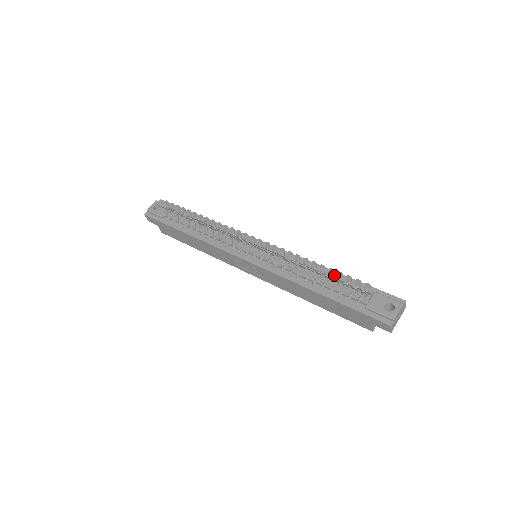
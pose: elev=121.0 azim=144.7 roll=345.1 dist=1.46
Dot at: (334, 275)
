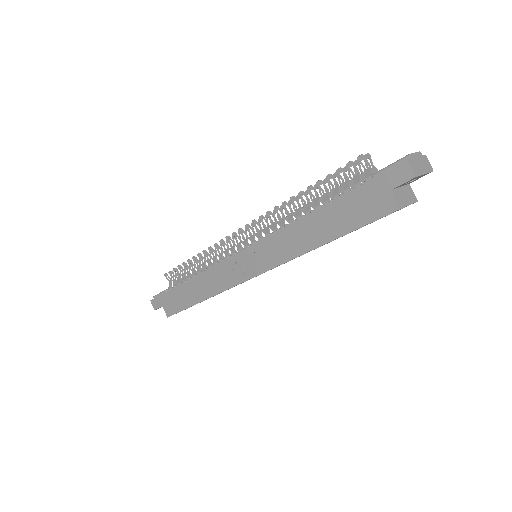
Dot at: occluded
